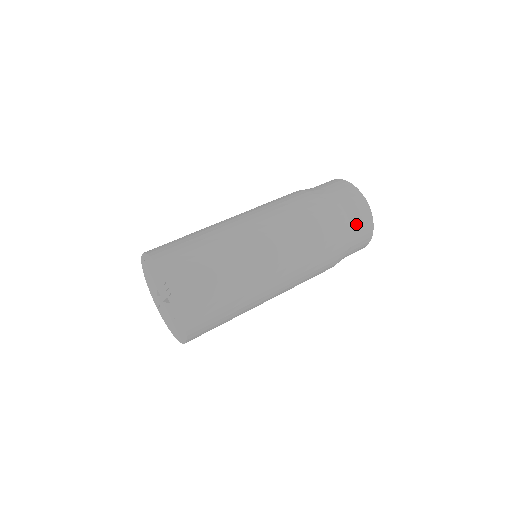
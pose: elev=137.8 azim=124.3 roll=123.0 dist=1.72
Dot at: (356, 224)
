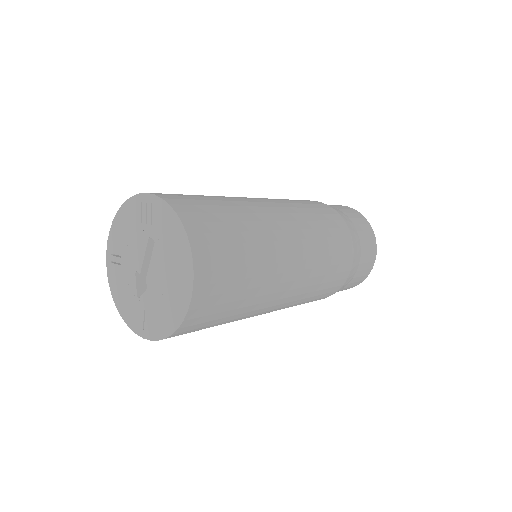
Dot at: (346, 212)
